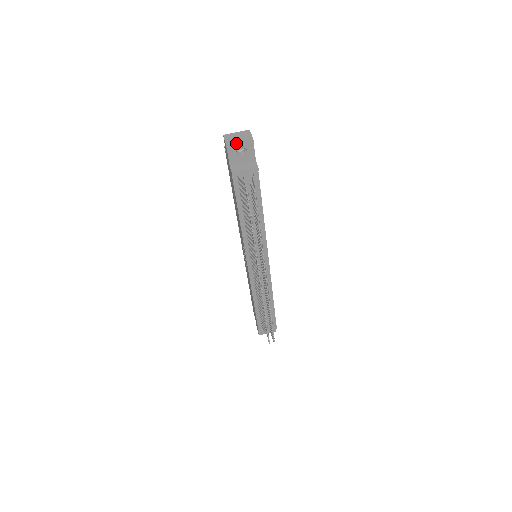
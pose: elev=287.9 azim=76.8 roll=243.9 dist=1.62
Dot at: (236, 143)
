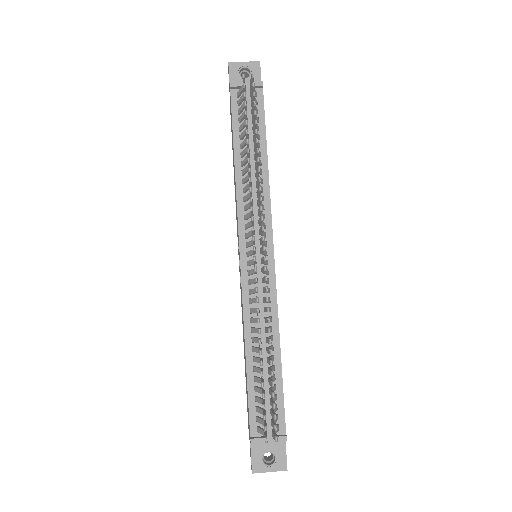
Dot at: (240, 63)
